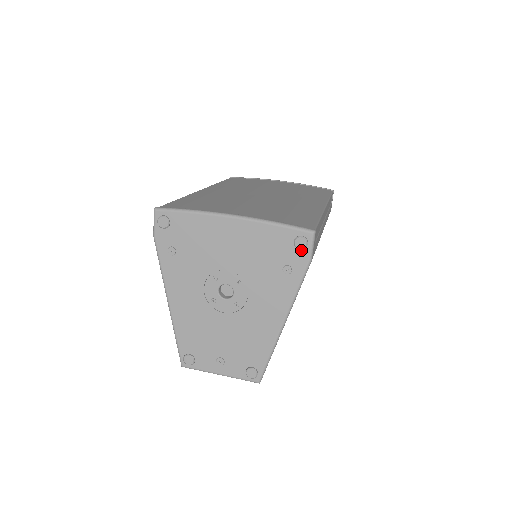
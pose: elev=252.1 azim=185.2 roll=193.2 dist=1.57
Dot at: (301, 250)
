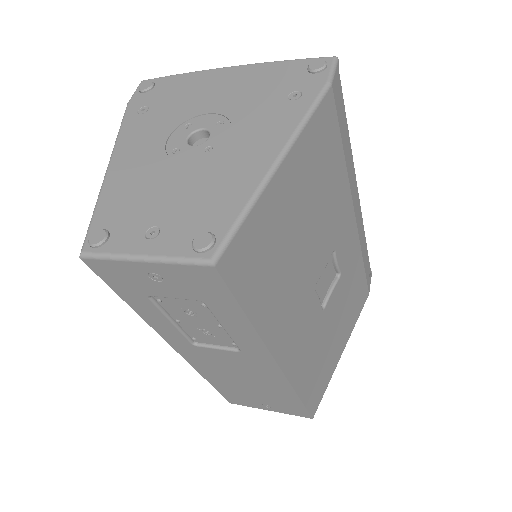
Dot at: (317, 74)
